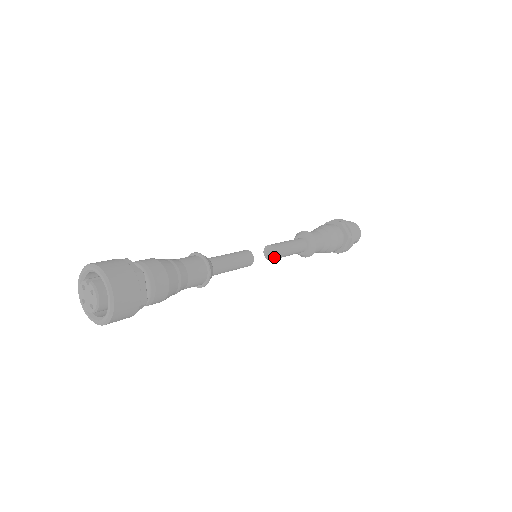
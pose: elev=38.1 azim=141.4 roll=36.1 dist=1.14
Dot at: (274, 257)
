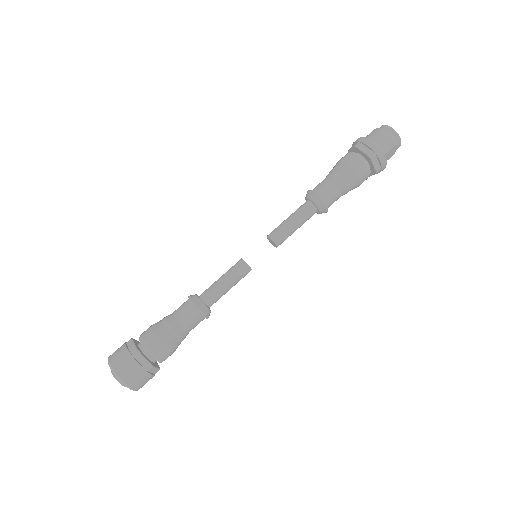
Dot at: (275, 245)
